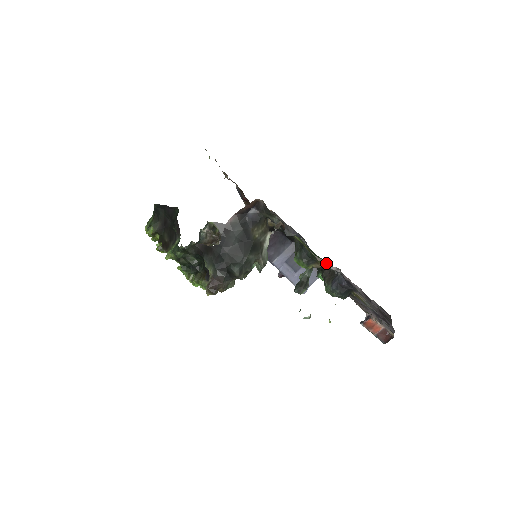
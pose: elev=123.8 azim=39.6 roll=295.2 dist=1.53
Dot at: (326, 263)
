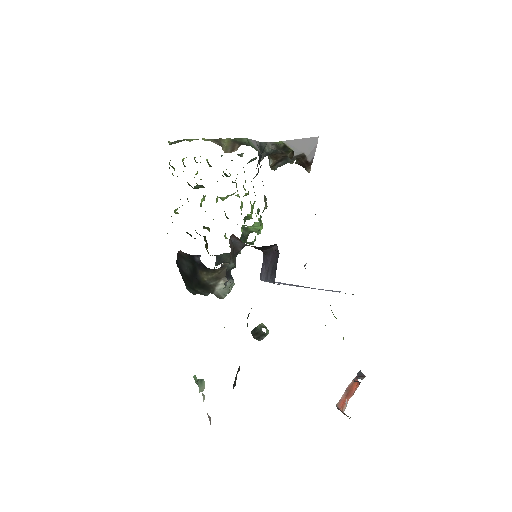
Dot at: occluded
